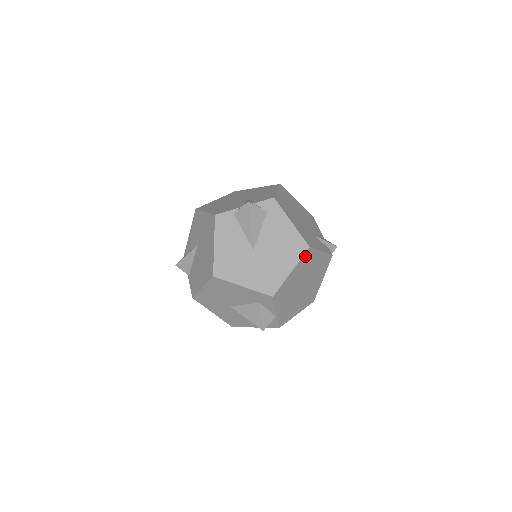
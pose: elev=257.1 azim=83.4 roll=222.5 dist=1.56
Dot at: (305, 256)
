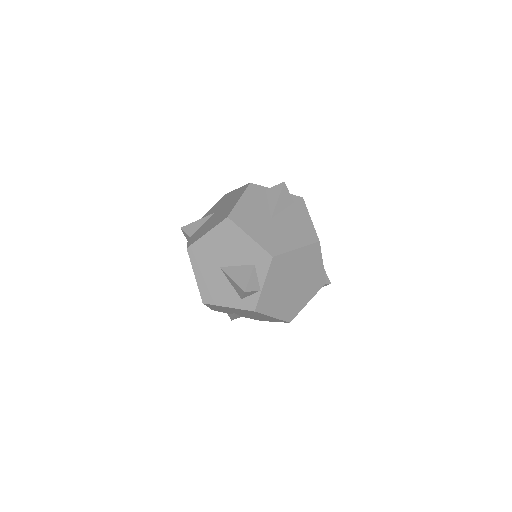
Dot at: (312, 247)
